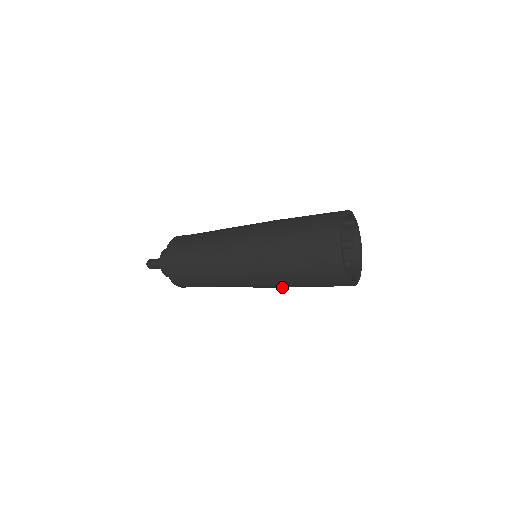
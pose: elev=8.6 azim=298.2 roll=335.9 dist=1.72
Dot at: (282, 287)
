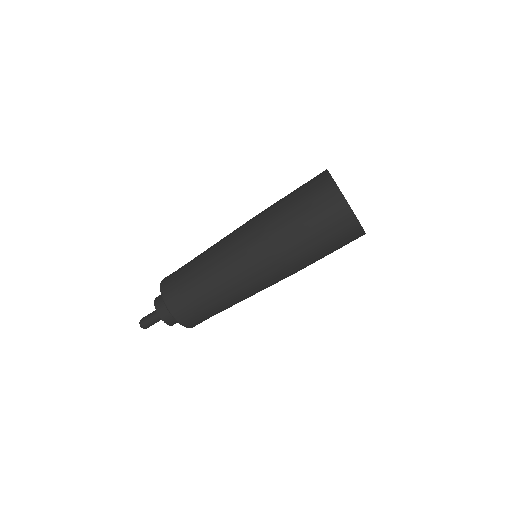
Dot at: (266, 223)
